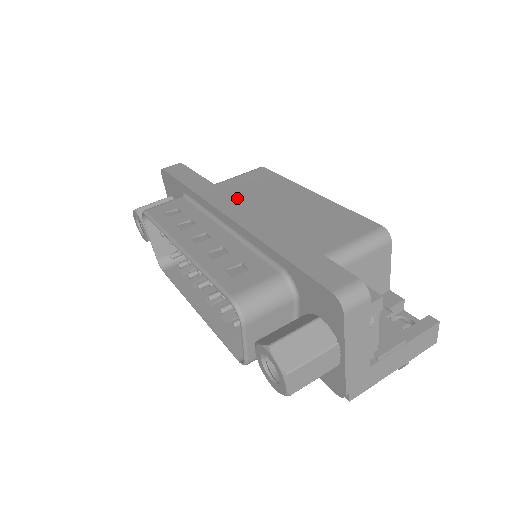
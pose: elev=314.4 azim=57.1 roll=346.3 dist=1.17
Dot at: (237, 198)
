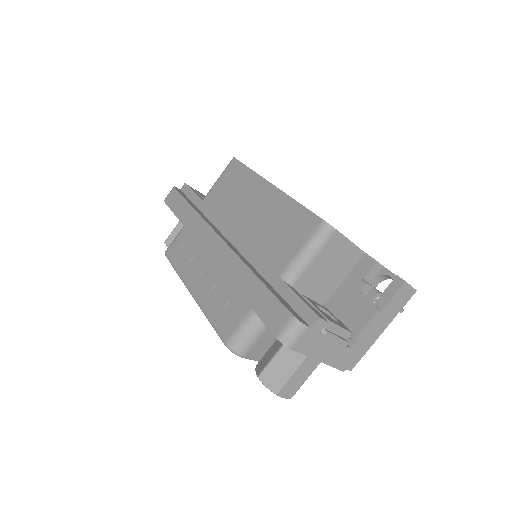
Dot at: (219, 214)
